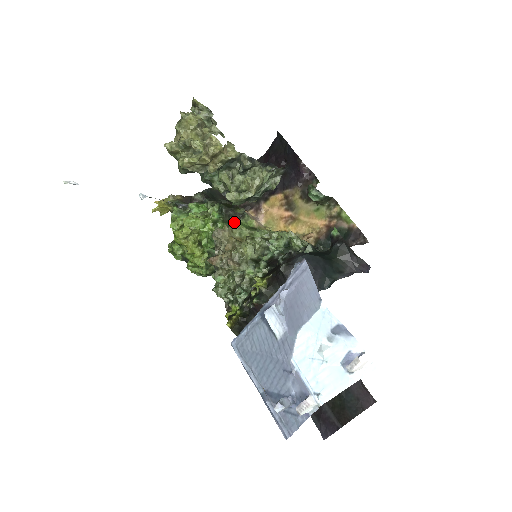
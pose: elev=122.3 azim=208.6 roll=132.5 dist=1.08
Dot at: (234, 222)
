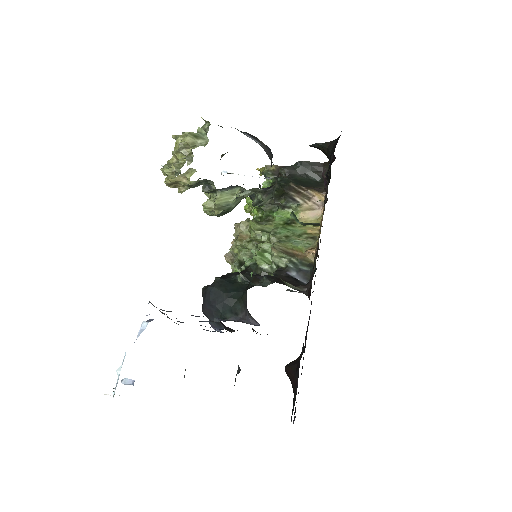
Dot at: (273, 212)
